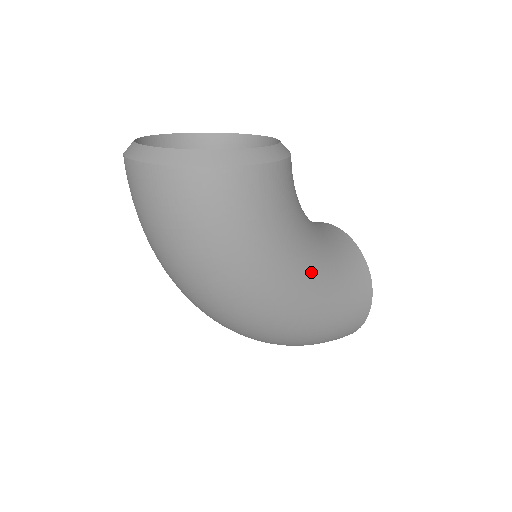
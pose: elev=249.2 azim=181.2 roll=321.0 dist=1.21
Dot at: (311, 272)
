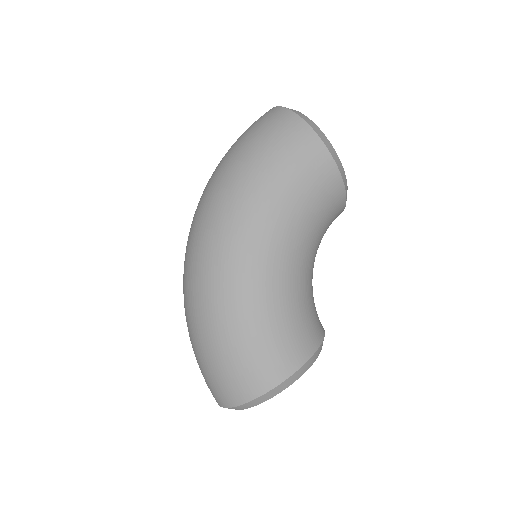
Dot at: (278, 259)
